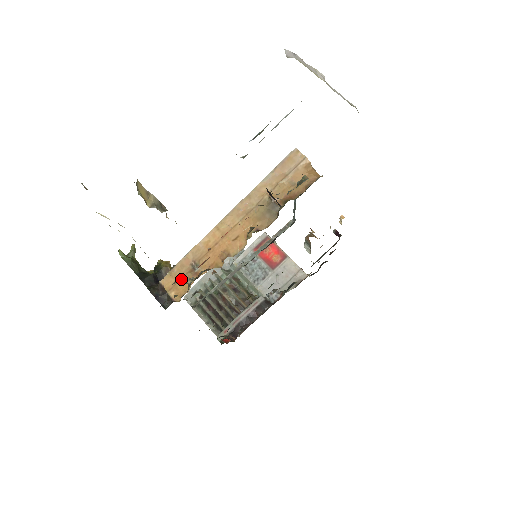
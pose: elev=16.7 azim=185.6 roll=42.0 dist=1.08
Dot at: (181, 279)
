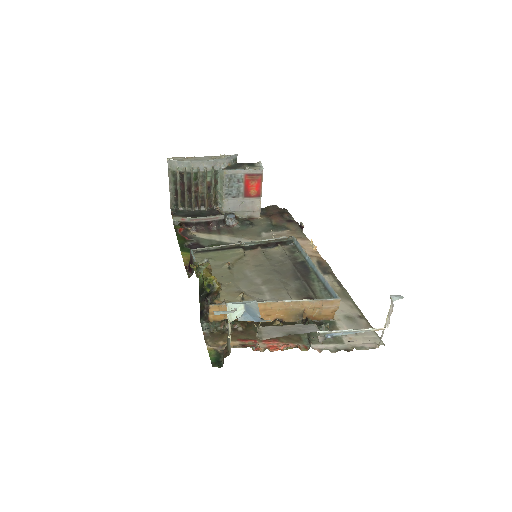
Dot at: occluded
